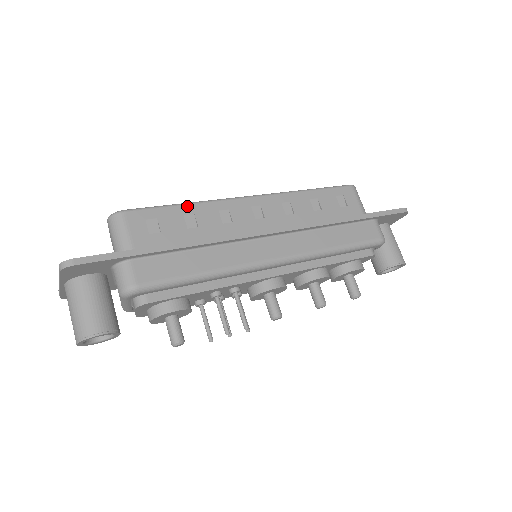
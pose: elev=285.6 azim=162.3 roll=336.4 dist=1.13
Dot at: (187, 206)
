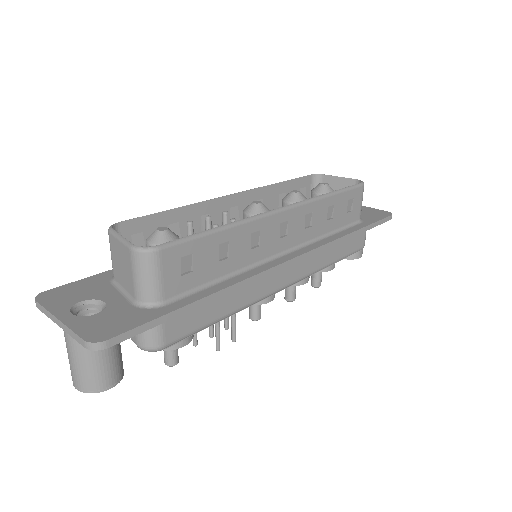
Dot at: (224, 232)
